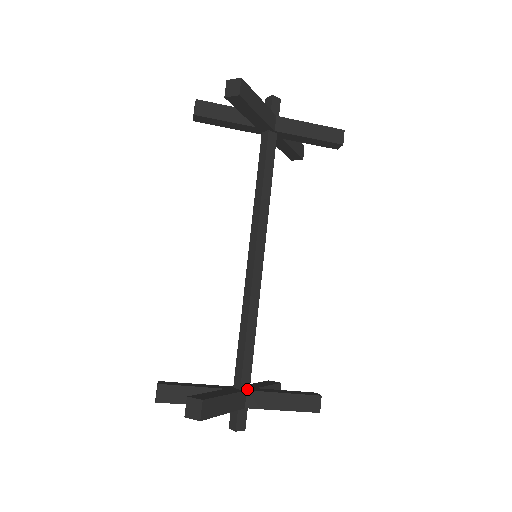
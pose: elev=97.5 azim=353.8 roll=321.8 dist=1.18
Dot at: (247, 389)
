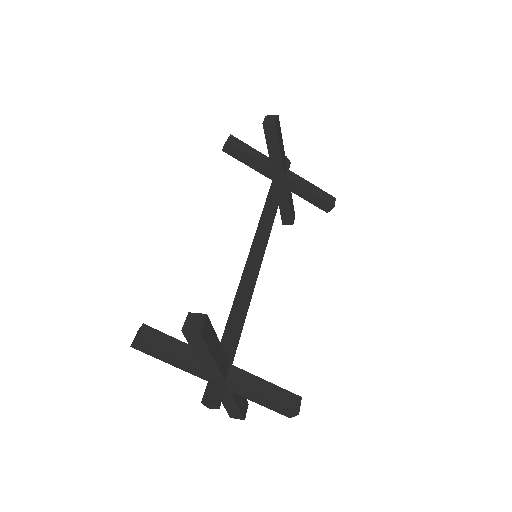
Dot at: (229, 365)
